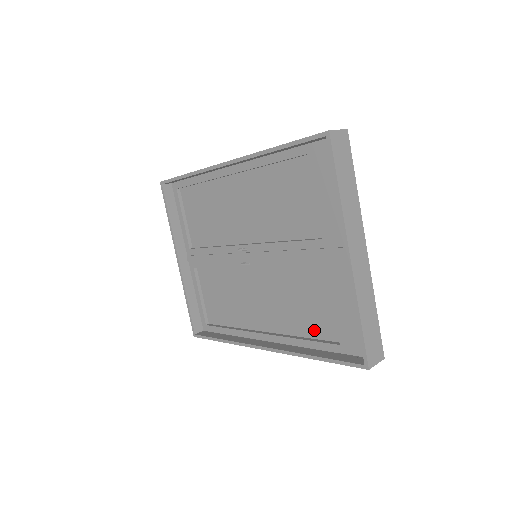
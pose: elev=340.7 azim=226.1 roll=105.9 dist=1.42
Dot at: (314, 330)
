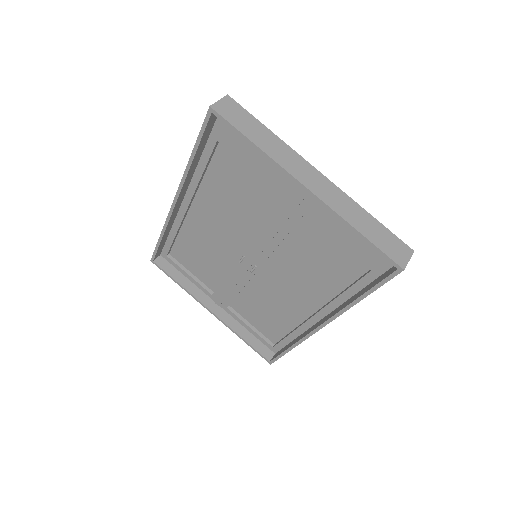
Dot at: (344, 277)
